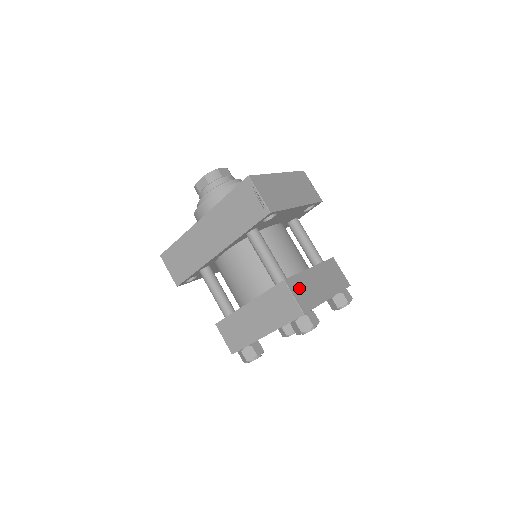
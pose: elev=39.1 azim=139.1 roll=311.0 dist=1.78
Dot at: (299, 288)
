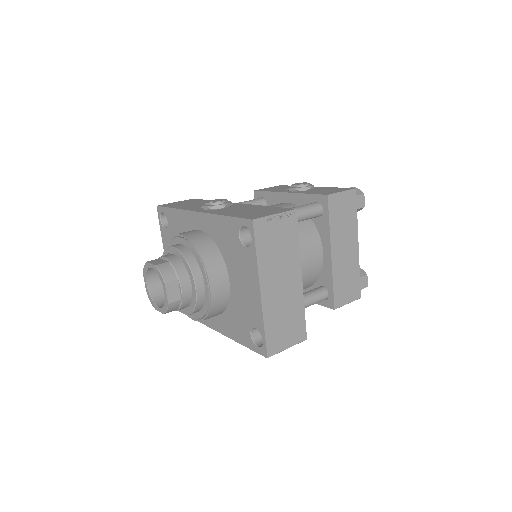
Dot at: (343, 291)
